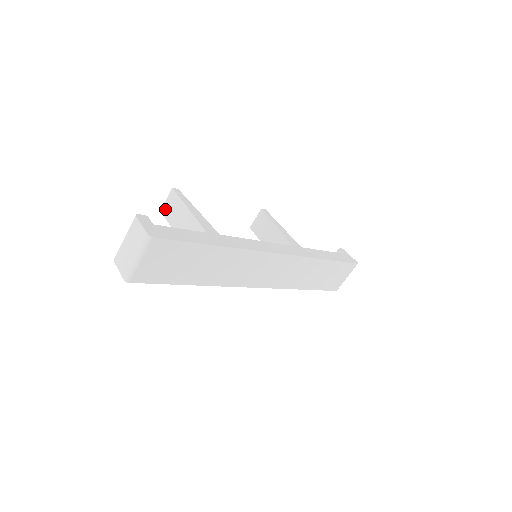
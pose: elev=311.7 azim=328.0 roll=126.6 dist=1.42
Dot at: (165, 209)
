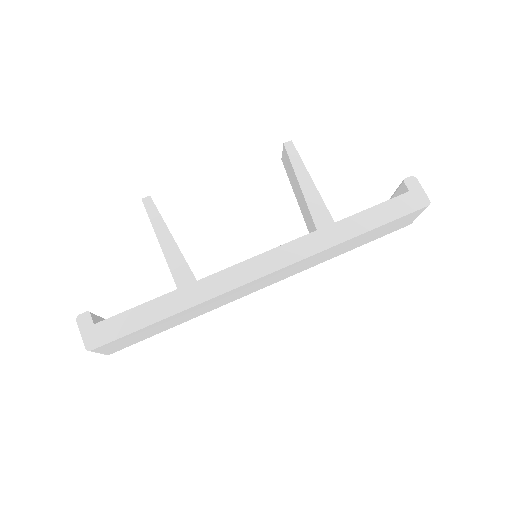
Dot at: occluded
